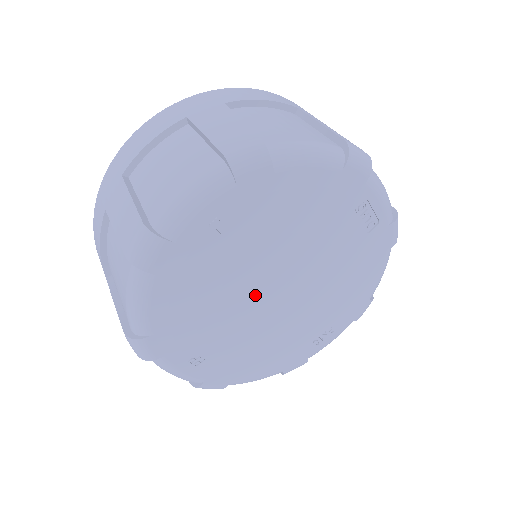
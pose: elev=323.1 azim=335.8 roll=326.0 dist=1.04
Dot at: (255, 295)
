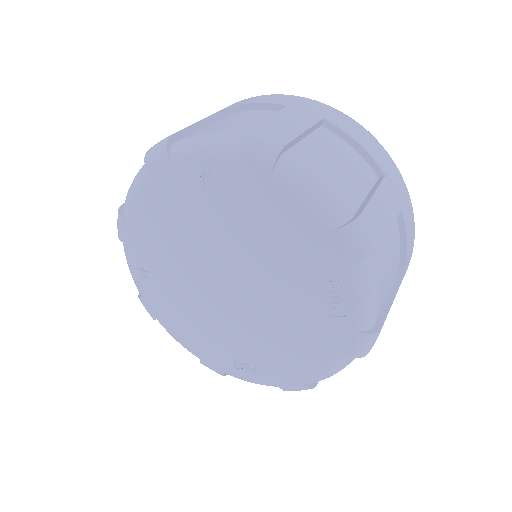
Dot at: (206, 265)
